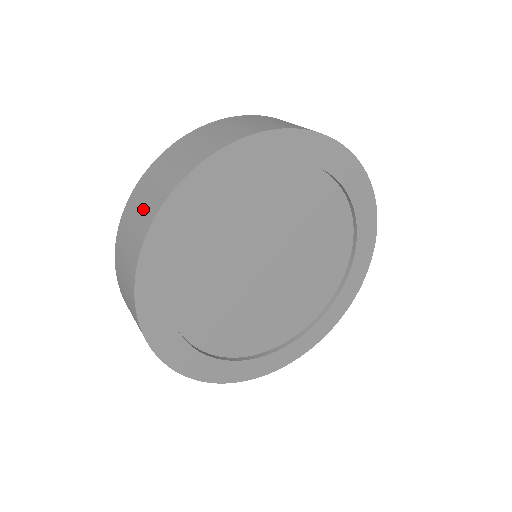
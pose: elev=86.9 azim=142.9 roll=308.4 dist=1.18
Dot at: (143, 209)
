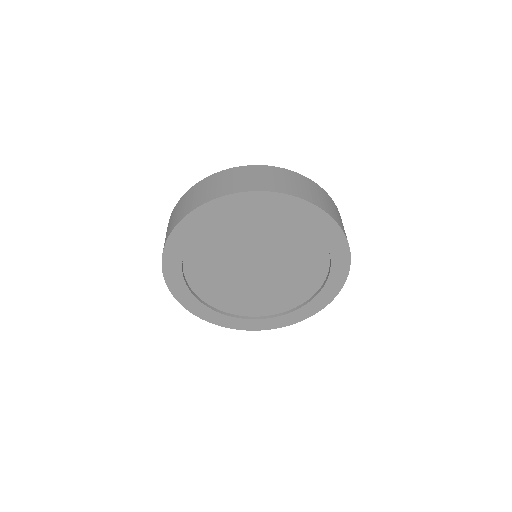
Dot at: (234, 182)
